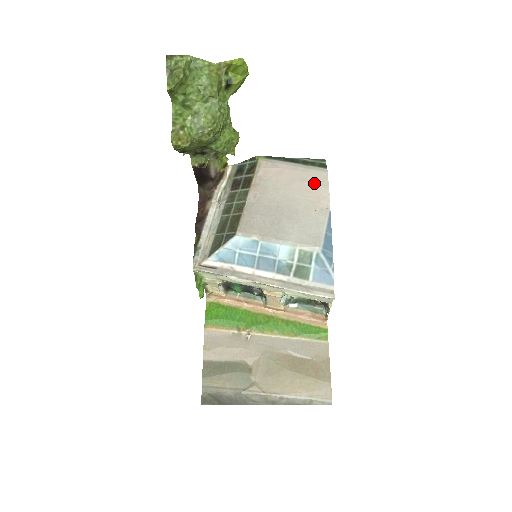
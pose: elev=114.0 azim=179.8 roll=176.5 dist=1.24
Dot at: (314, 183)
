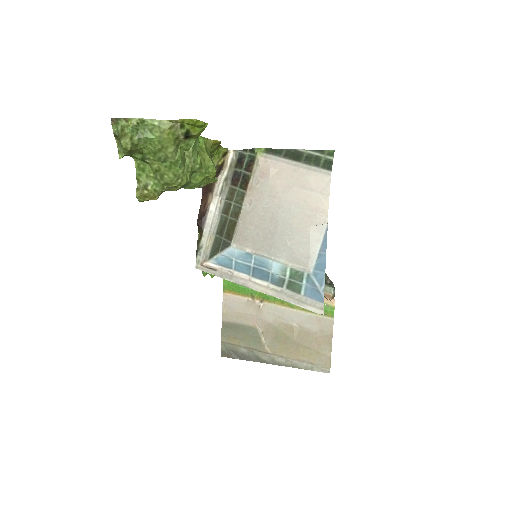
Dot at: (313, 191)
